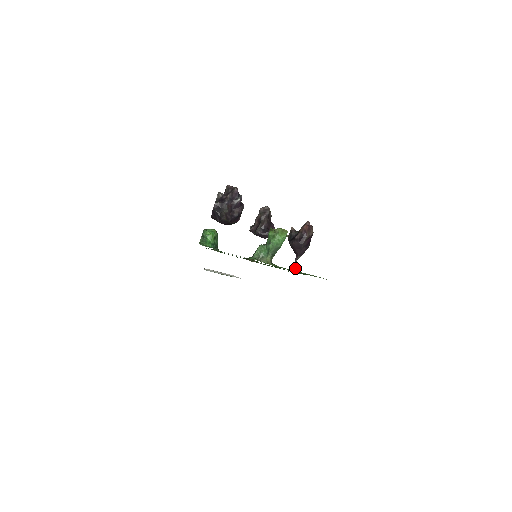
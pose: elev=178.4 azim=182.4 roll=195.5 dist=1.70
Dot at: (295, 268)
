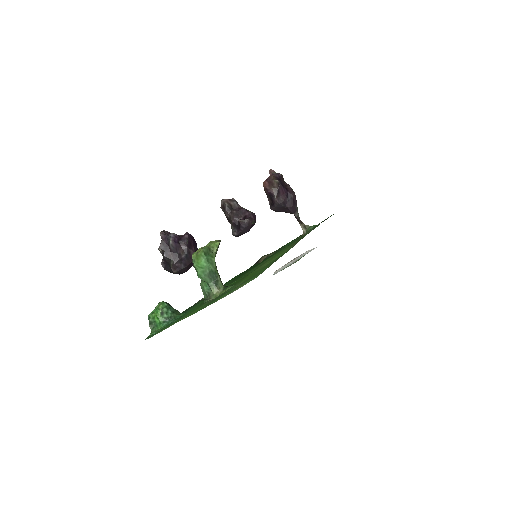
Dot at: (304, 228)
